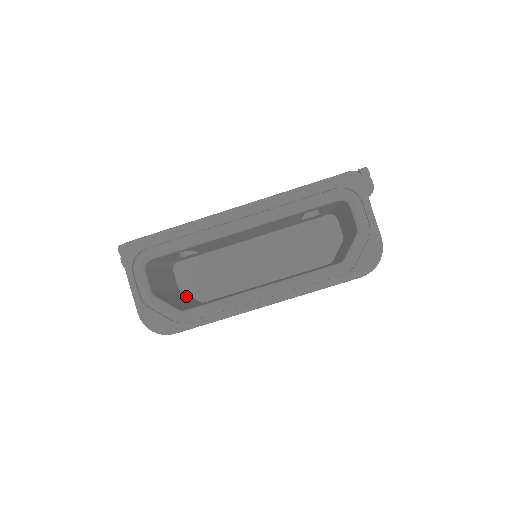
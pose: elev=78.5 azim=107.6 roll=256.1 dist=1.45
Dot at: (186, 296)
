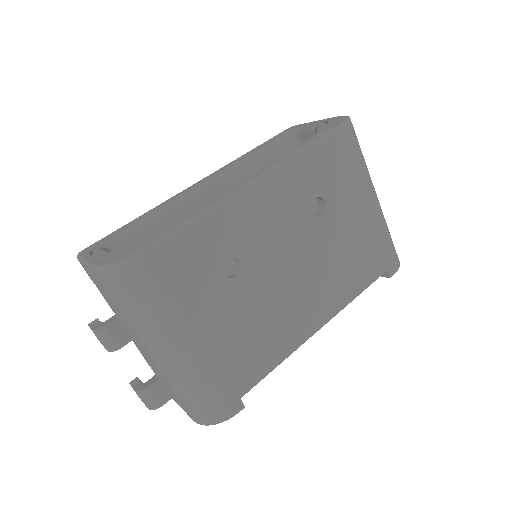
Dot at: occluded
